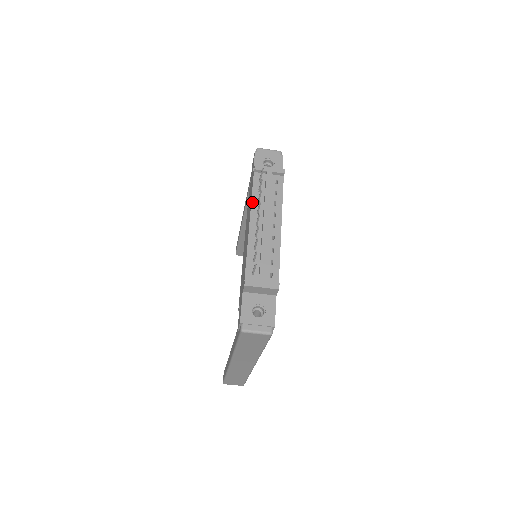
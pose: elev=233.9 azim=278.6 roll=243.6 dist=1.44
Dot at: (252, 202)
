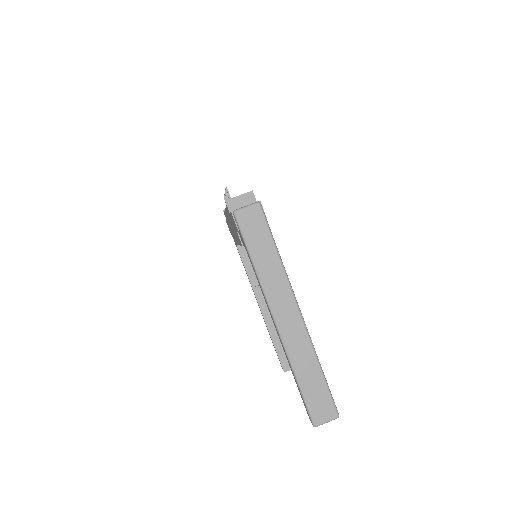
Dot at: occluded
